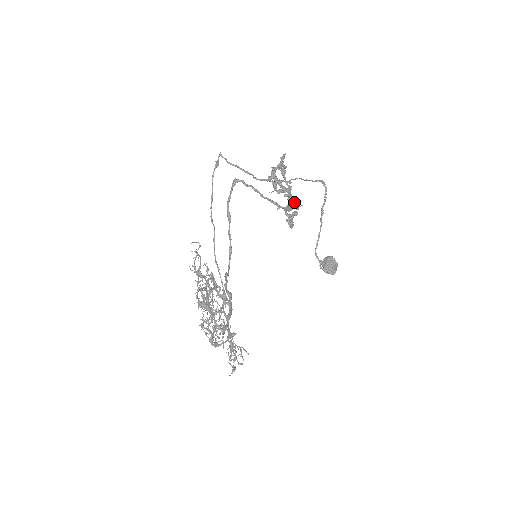
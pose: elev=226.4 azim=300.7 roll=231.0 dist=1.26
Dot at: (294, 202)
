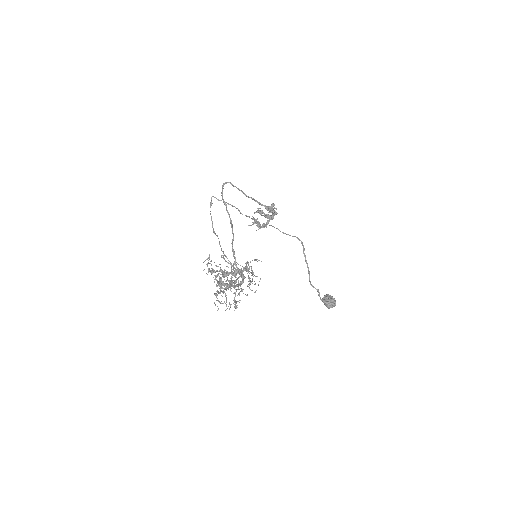
Dot at: occluded
